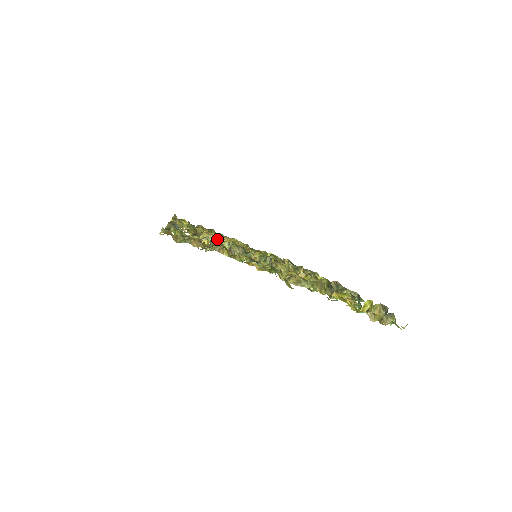
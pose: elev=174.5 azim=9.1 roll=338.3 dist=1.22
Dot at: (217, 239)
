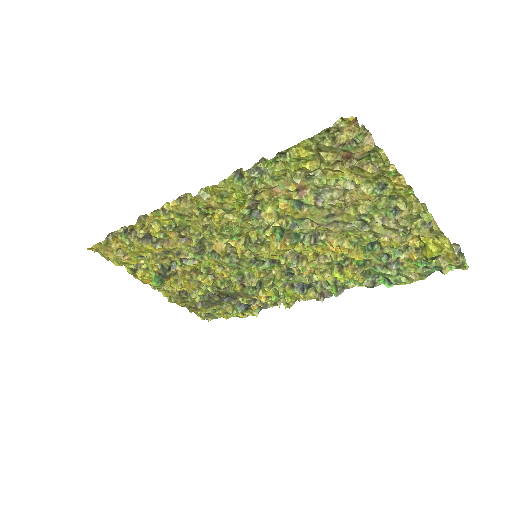
Dot at: (314, 180)
